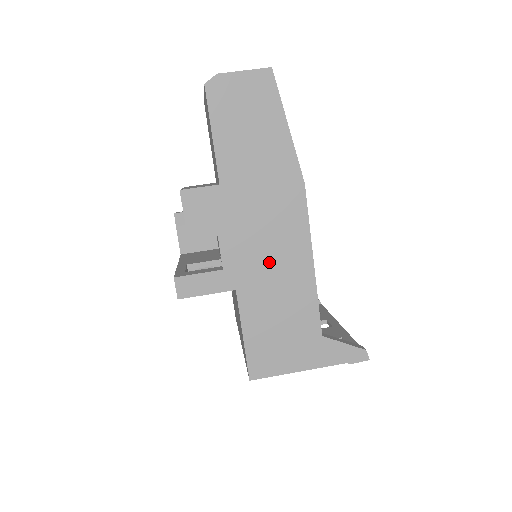
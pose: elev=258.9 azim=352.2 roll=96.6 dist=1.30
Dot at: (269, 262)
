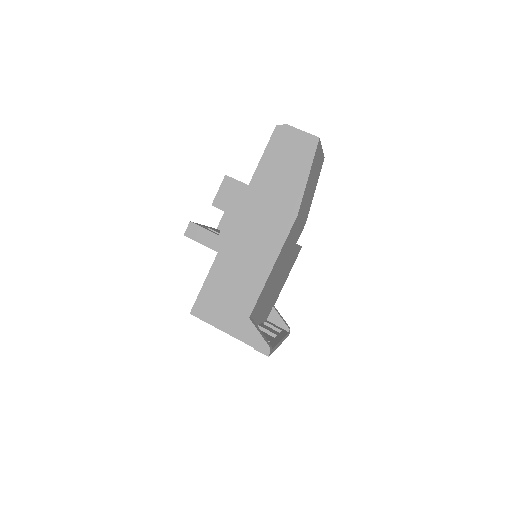
Dot at: (247, 249)
